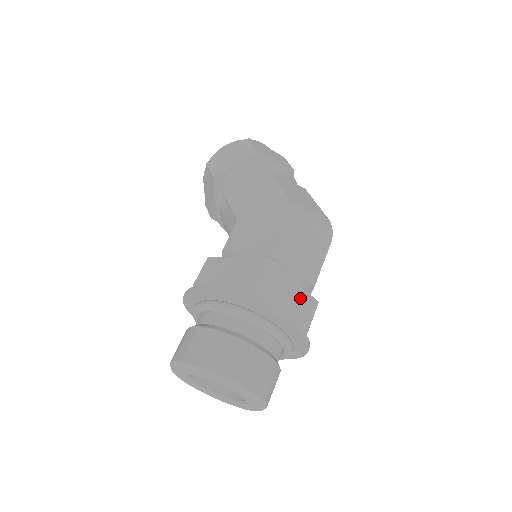
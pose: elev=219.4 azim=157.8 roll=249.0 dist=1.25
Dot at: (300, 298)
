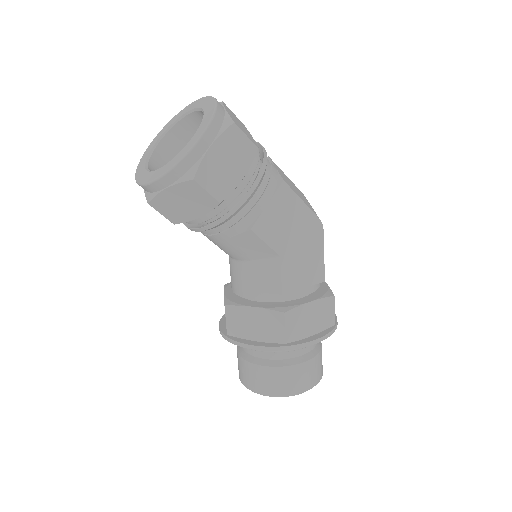
Dot at: occluded
